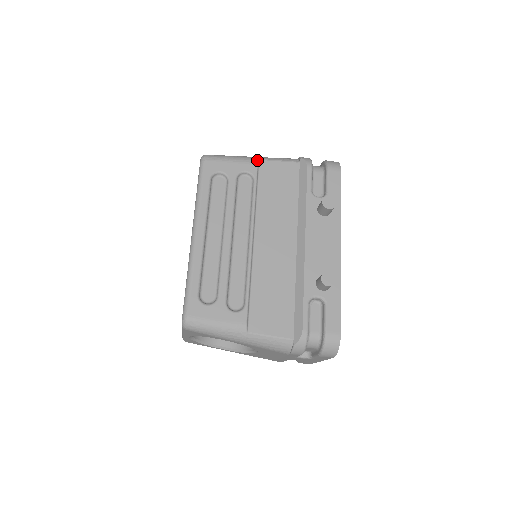
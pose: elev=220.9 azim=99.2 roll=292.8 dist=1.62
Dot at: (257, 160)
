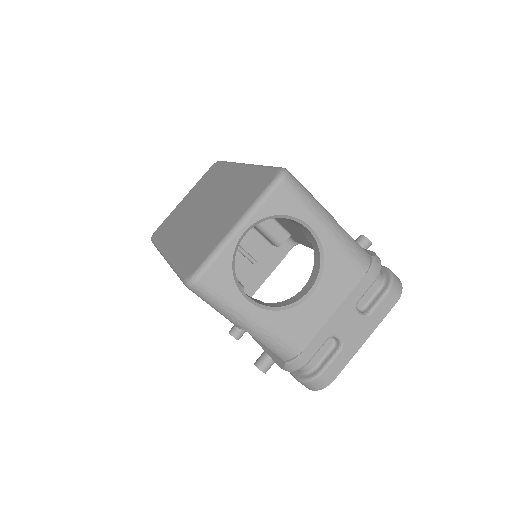
Dot at: occluded
